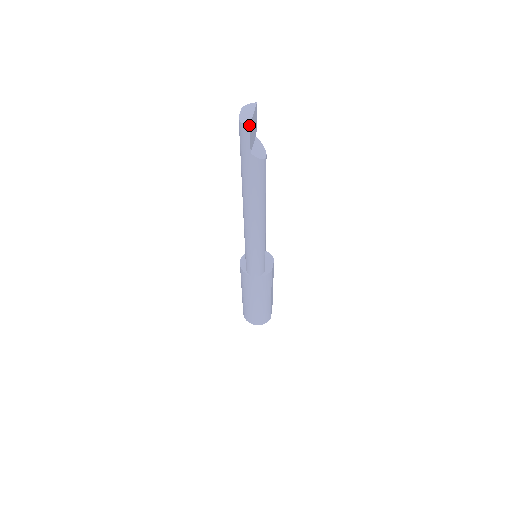
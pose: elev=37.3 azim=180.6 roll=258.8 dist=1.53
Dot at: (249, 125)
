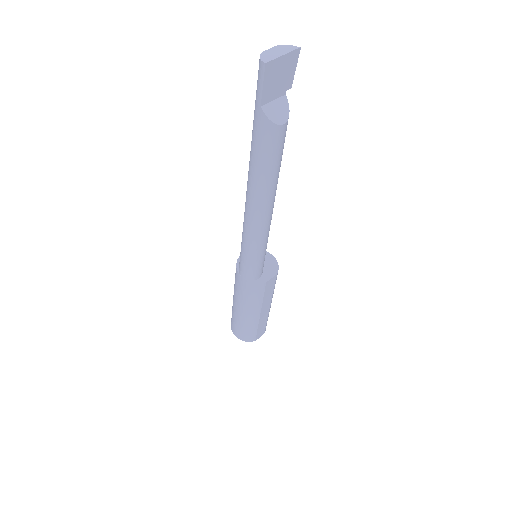
Dot at: (265, 63)
